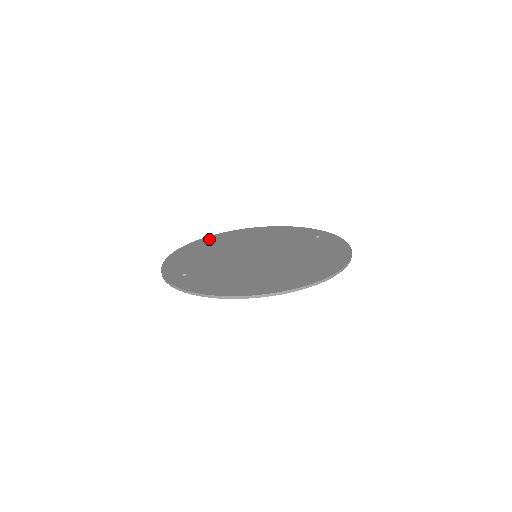
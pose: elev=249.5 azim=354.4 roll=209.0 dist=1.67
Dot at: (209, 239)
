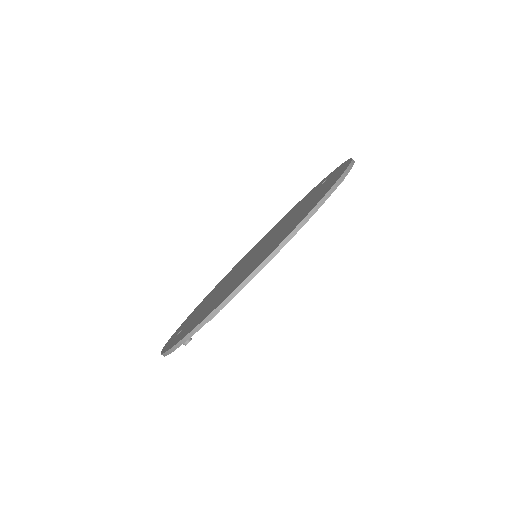
Dot at: (227, 274)
